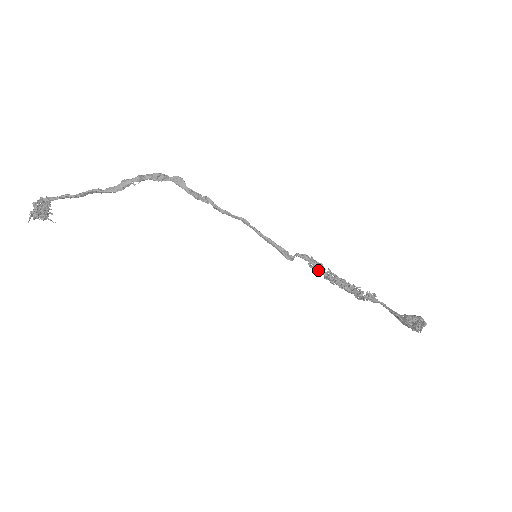
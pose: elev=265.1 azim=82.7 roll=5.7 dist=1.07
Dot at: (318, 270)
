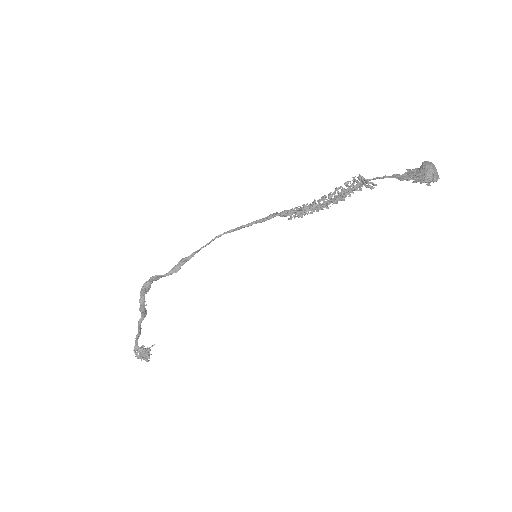
Dot at: occluded
